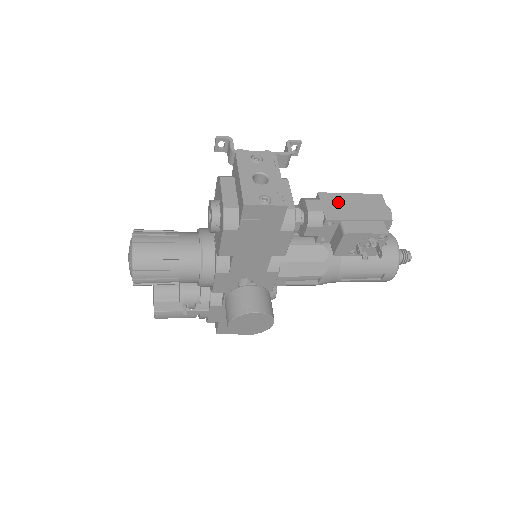
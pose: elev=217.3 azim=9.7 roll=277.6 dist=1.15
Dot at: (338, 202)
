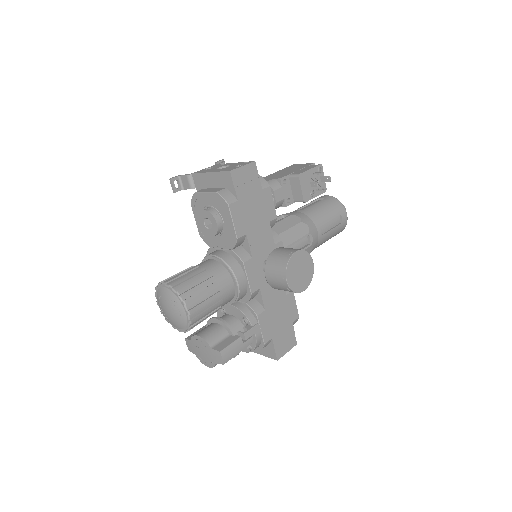
Dot at: (276, 175)
